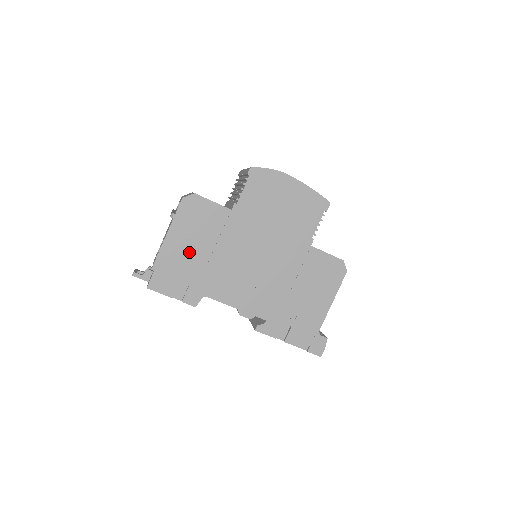
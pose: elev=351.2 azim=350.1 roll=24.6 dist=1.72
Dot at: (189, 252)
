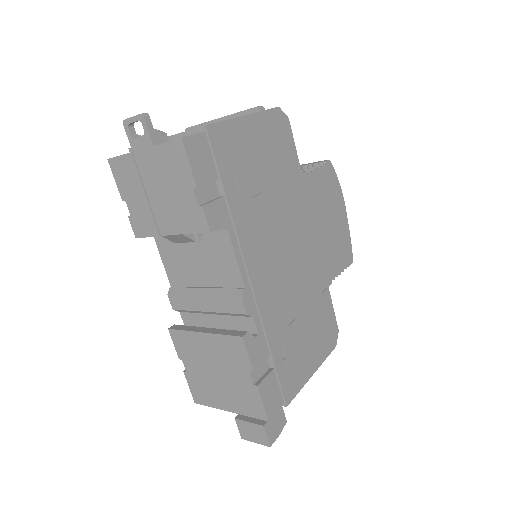
Dot at: (250, 161)
